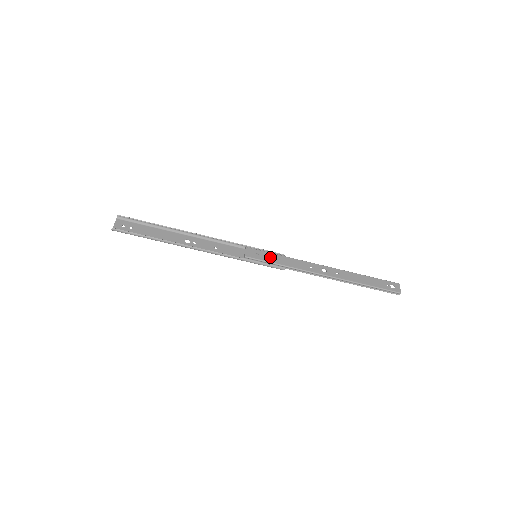
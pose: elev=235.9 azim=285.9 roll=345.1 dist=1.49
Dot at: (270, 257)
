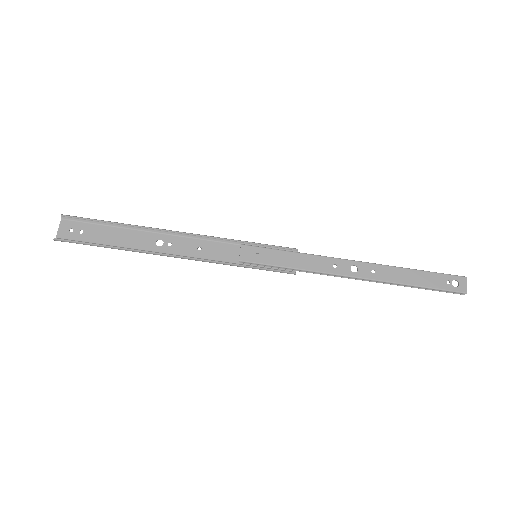
Dot at: (275, 257)
